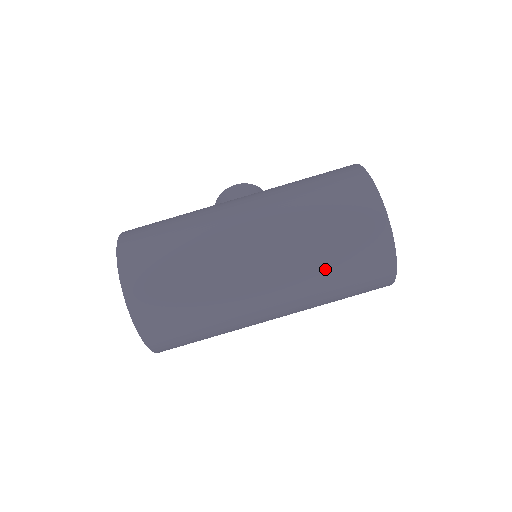
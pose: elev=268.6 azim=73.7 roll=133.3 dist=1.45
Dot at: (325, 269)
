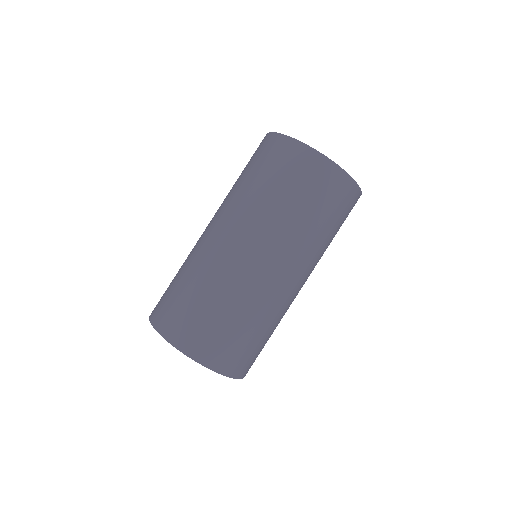
Dot at: (257, 191)
